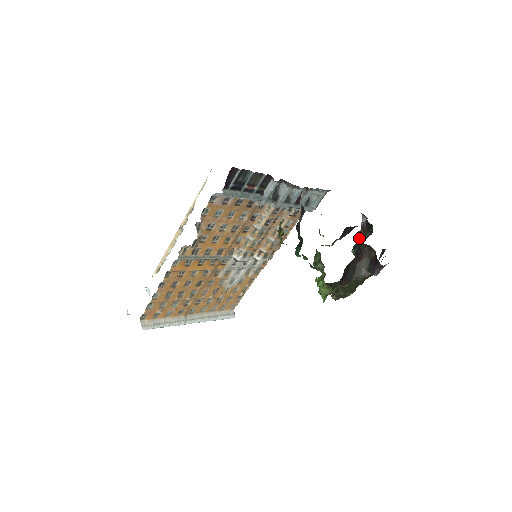
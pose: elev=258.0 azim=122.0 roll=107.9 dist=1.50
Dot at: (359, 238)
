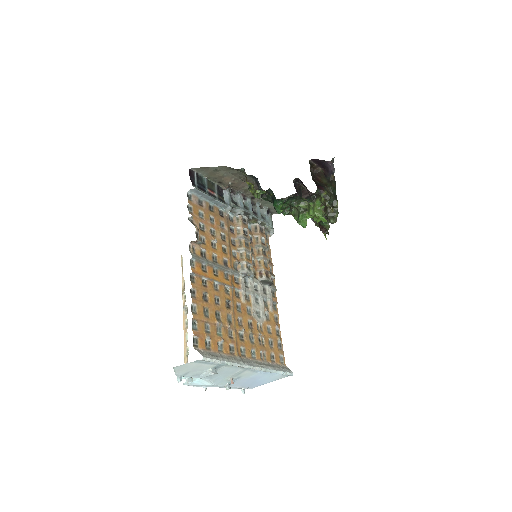
Dot at: occluded
